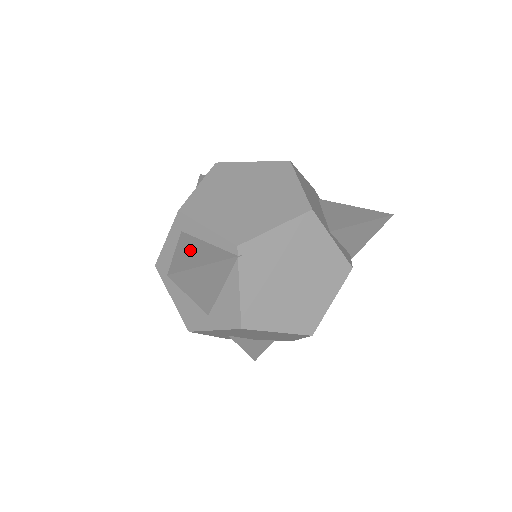
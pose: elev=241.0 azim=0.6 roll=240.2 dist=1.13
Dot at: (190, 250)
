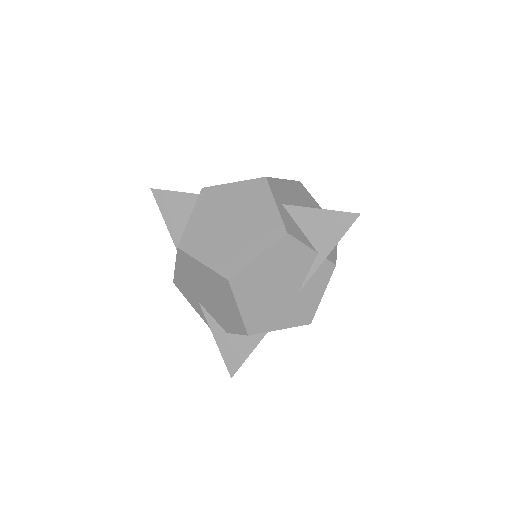
Dot at: occluded
